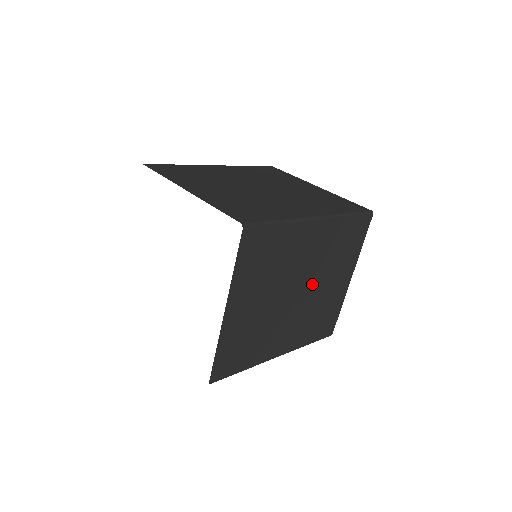
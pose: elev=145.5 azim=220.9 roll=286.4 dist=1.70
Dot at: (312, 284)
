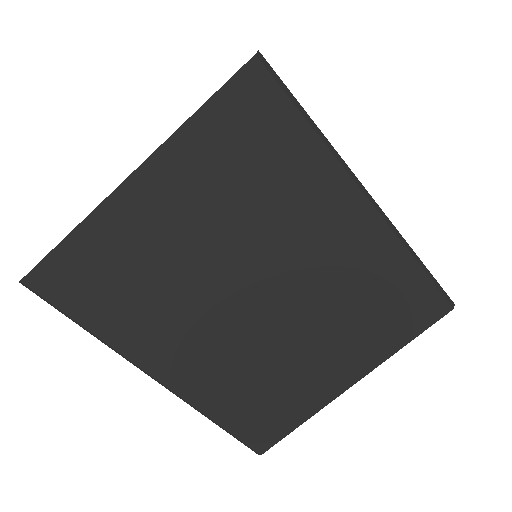
Dot at: (290, 312)
